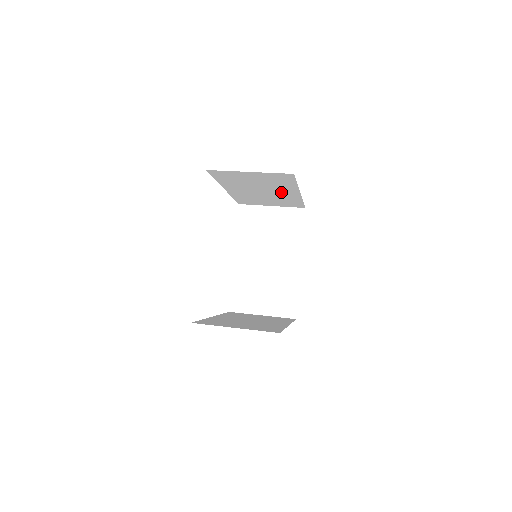
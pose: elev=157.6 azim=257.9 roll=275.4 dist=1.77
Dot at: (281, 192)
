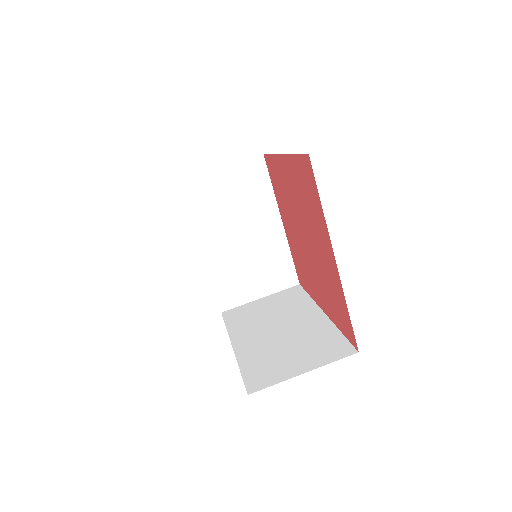
Dot at: occluded
